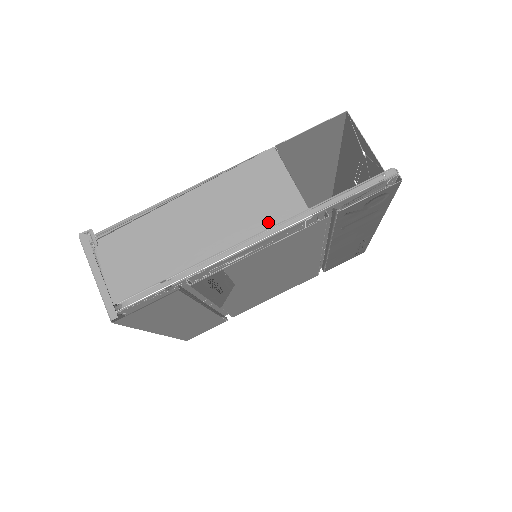
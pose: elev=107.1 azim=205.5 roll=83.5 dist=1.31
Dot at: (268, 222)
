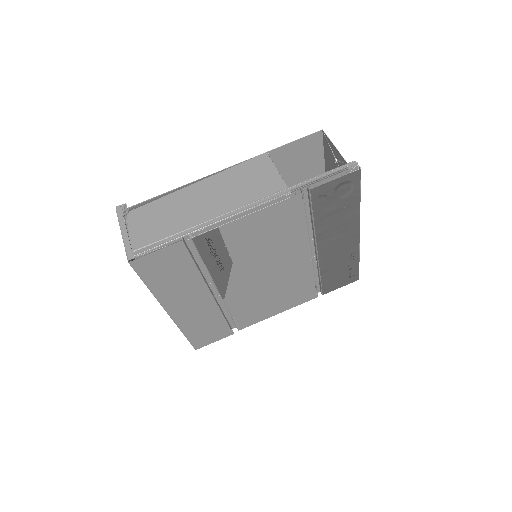
Dot at: (257, 197)
